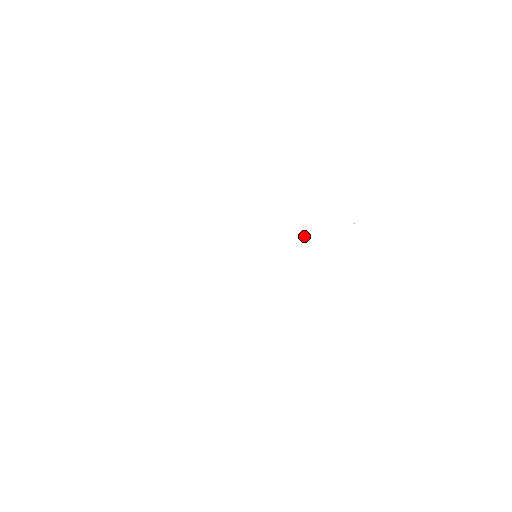
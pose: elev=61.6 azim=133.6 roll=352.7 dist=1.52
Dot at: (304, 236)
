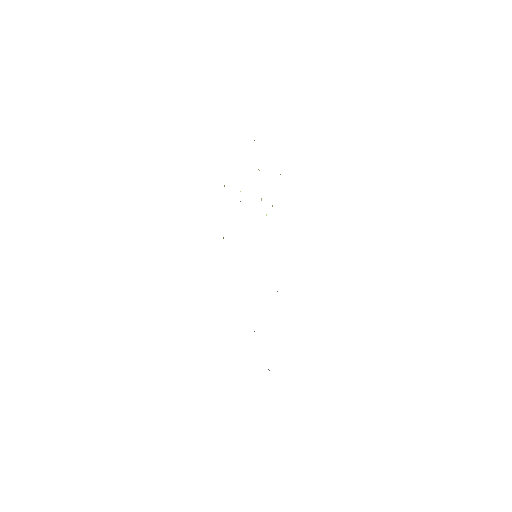
Dot at: (266, 215)
